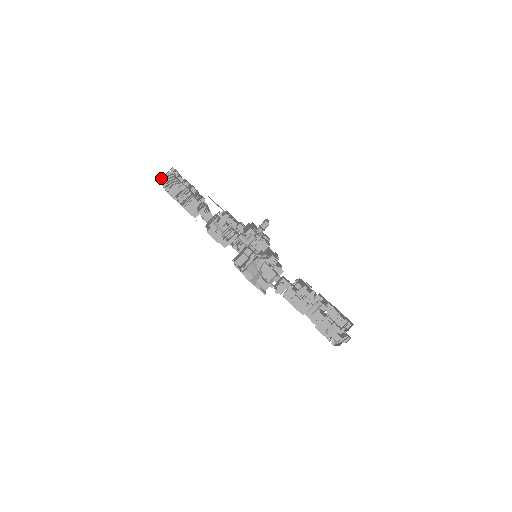
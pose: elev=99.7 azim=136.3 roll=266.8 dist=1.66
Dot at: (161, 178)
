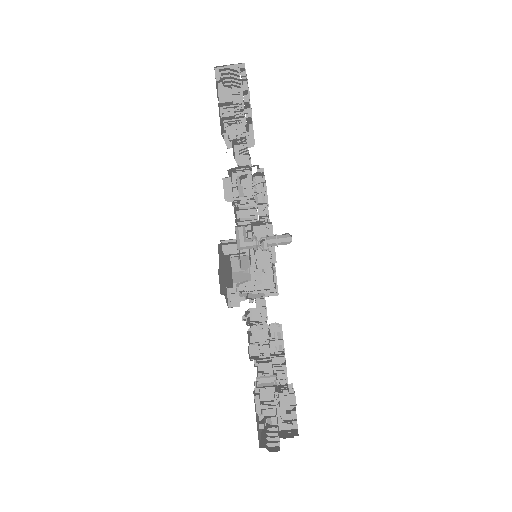
Dot at: occluded
